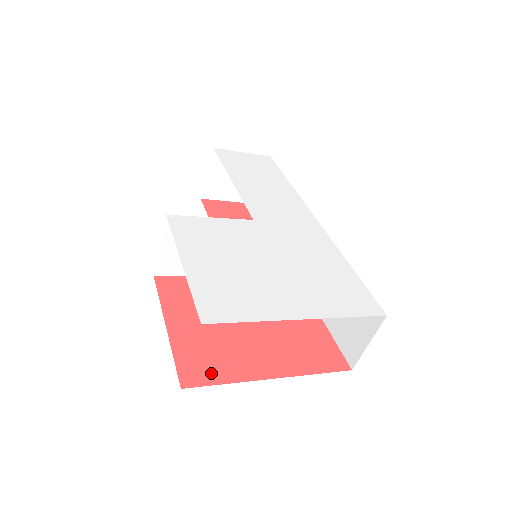
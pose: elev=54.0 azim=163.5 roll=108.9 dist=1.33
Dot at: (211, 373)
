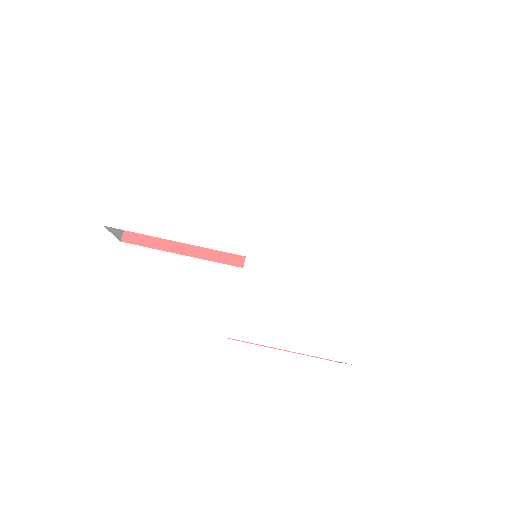
Dot at: occluded
